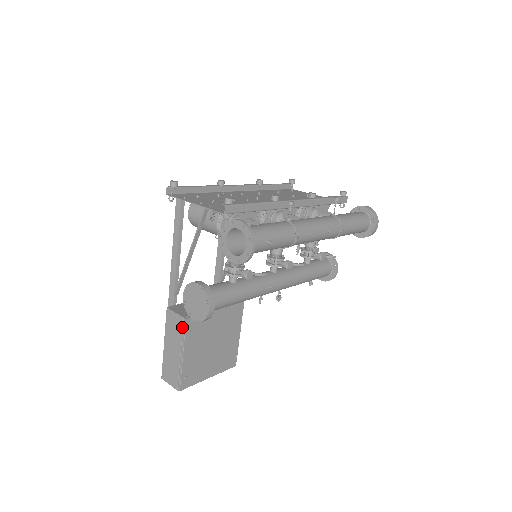
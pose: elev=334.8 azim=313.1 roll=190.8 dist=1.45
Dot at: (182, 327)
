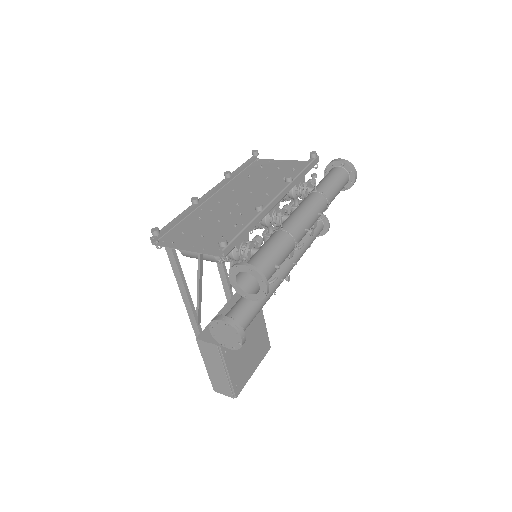
Dot at: (218, 353)
